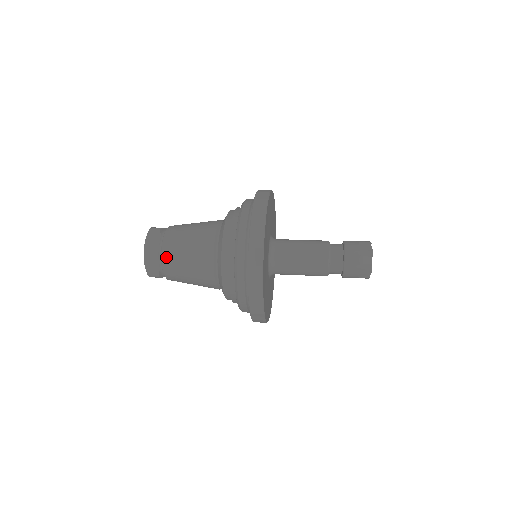
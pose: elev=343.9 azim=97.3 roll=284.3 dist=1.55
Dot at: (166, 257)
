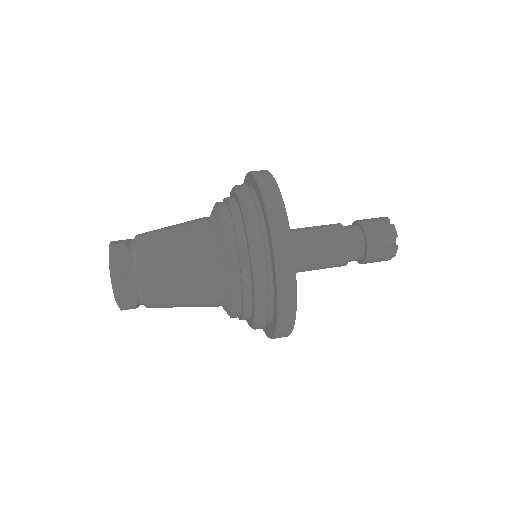
Dot at: (147, 284)
